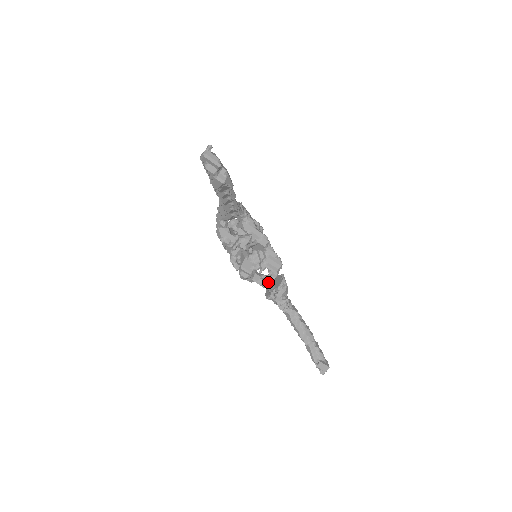
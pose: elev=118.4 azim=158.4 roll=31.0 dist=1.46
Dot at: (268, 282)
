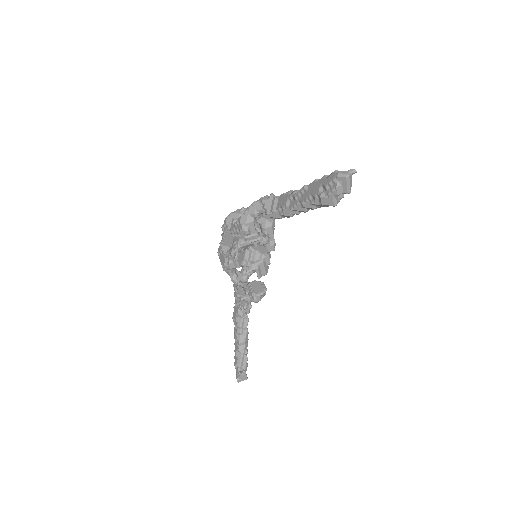
Dot at: (240, 279)
